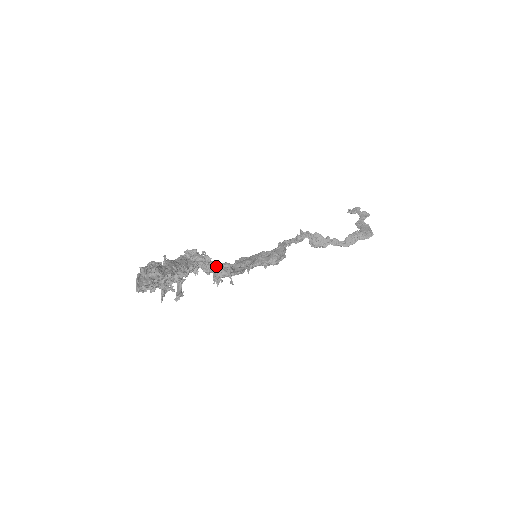
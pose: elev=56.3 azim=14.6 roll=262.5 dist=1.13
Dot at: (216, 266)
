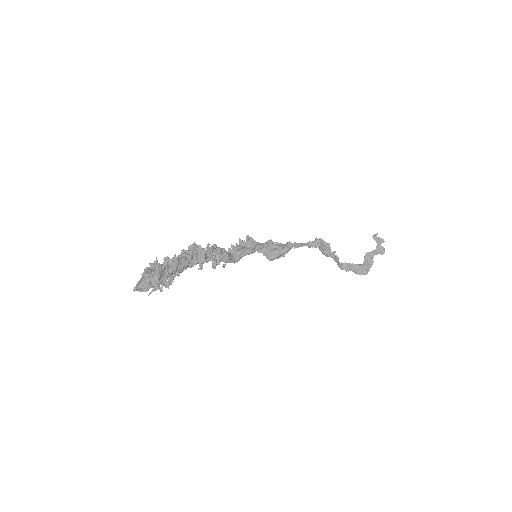
Dot at: (217, 257)
